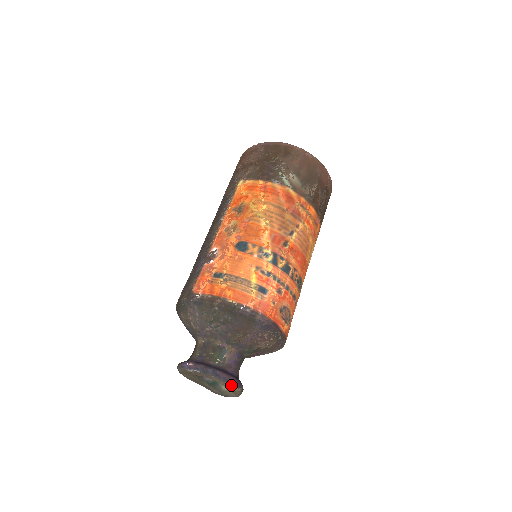
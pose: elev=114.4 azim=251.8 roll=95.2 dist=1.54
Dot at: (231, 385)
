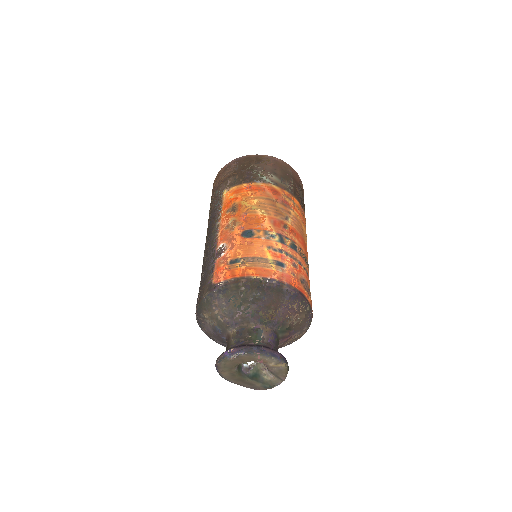
Dot at: (278, 361)
